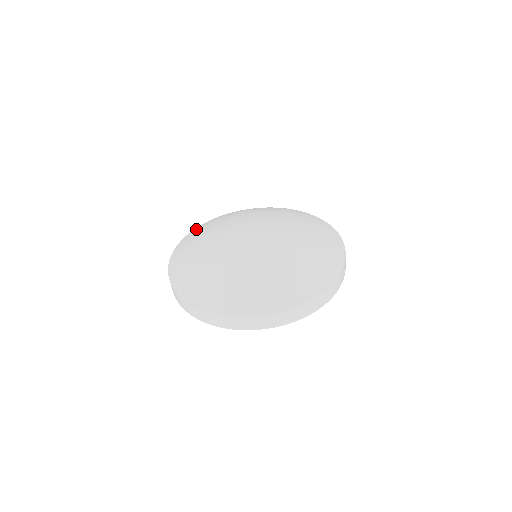
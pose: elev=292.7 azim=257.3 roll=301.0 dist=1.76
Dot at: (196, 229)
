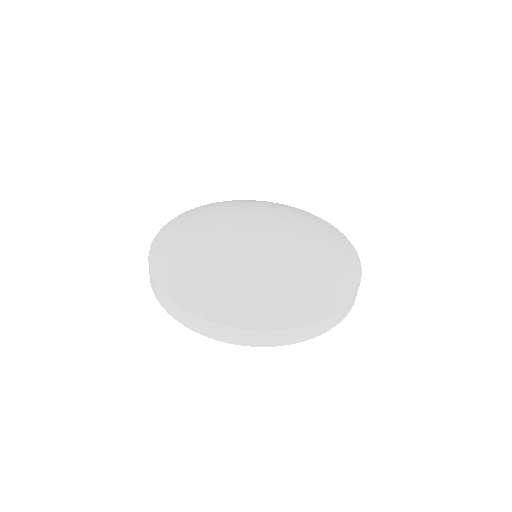
Dot at: (201, 206)
